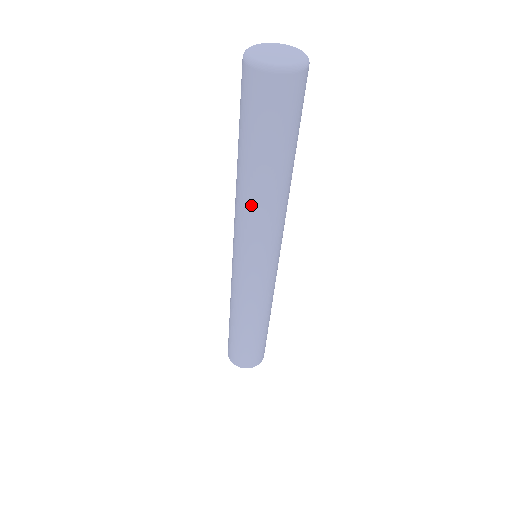
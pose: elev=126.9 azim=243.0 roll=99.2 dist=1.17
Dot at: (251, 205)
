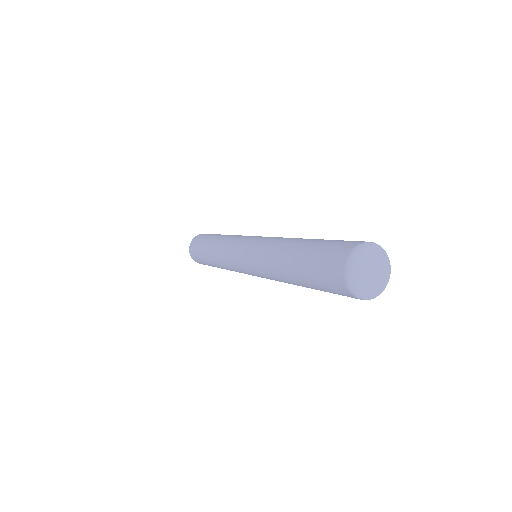
Dot at: (276, 274)
